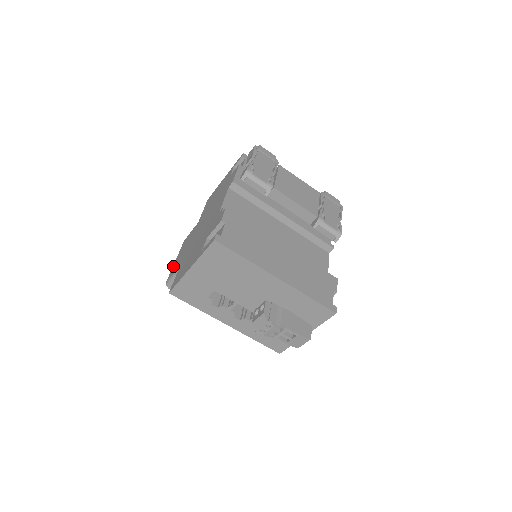
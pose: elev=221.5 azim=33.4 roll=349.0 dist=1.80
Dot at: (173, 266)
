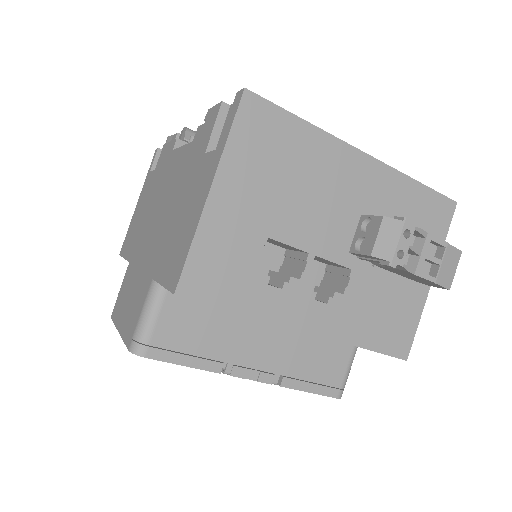
Dot at: (122, 332)
